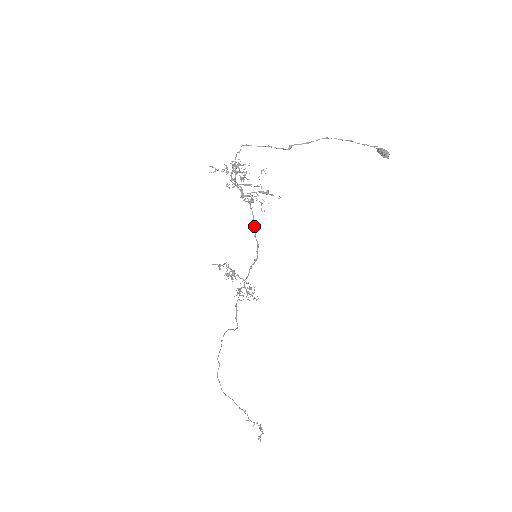
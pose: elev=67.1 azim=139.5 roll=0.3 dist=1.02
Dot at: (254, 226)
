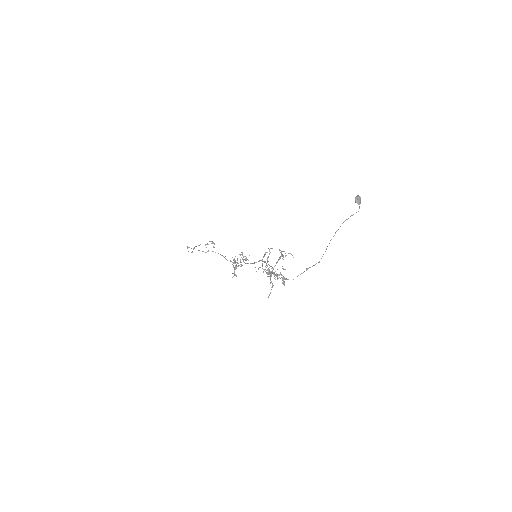
Dot at: (270, 266)
